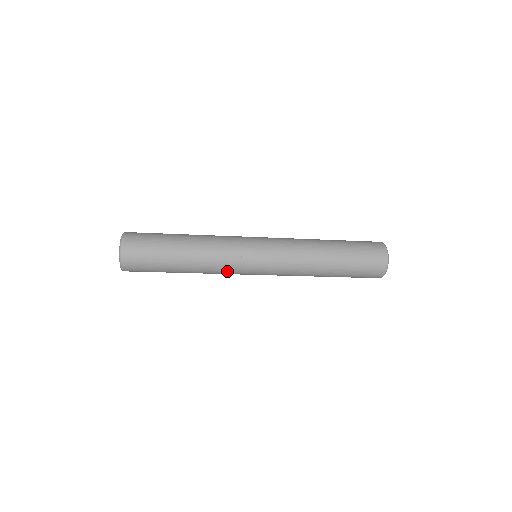
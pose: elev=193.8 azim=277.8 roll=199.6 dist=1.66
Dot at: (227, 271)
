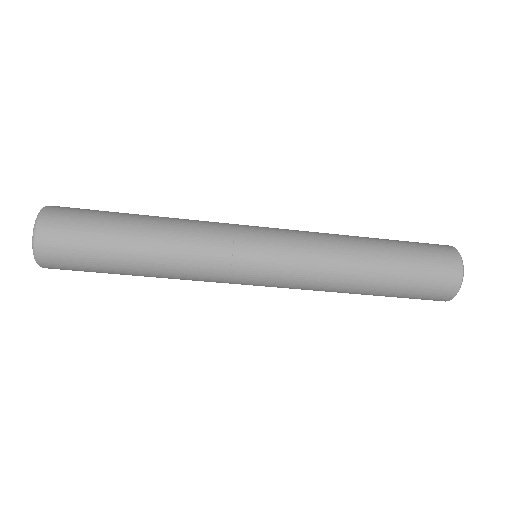
Dot at: (211, 253)
